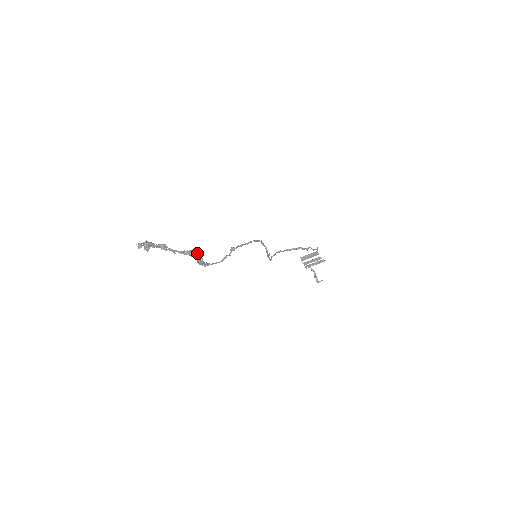
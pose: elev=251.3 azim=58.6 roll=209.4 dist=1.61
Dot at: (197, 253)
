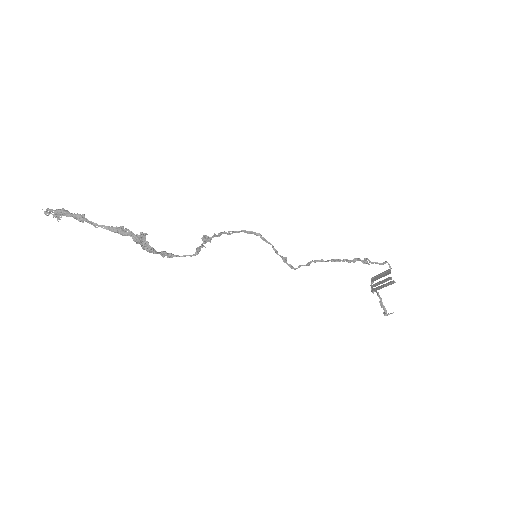
Dot at: (132, 232)
